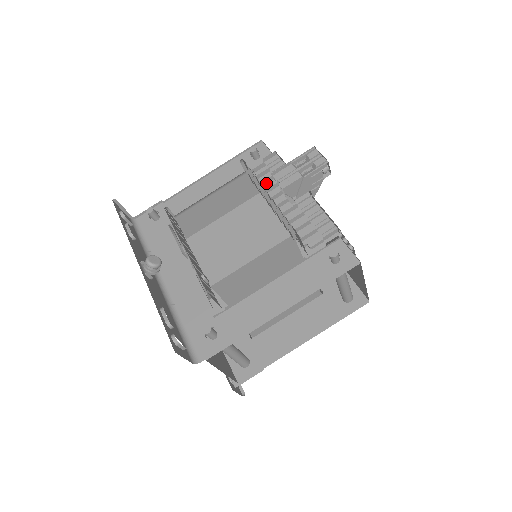
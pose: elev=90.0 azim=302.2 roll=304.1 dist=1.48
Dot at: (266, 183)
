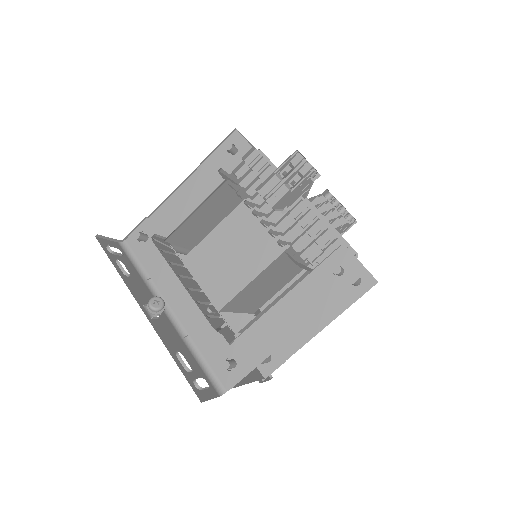
Dot at: (251, 185)
